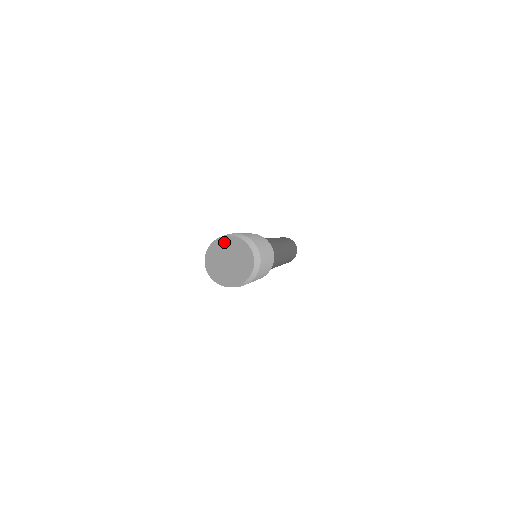
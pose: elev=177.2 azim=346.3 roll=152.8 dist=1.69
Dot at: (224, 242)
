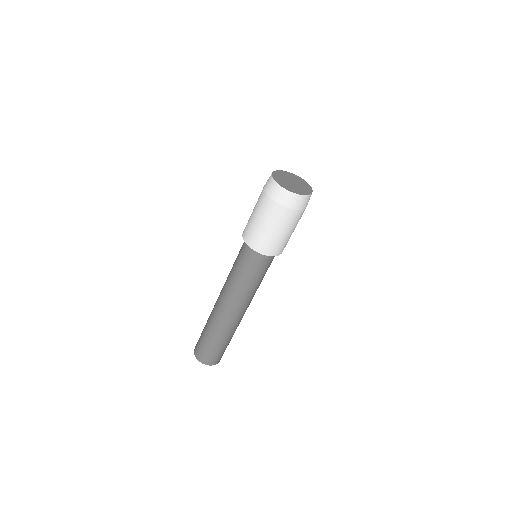
Dot at: (290, 174)
